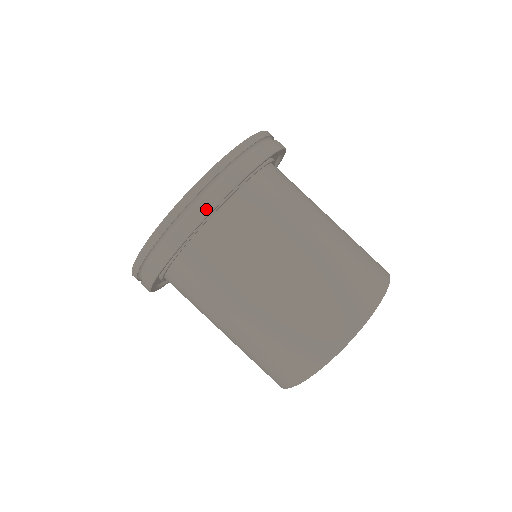
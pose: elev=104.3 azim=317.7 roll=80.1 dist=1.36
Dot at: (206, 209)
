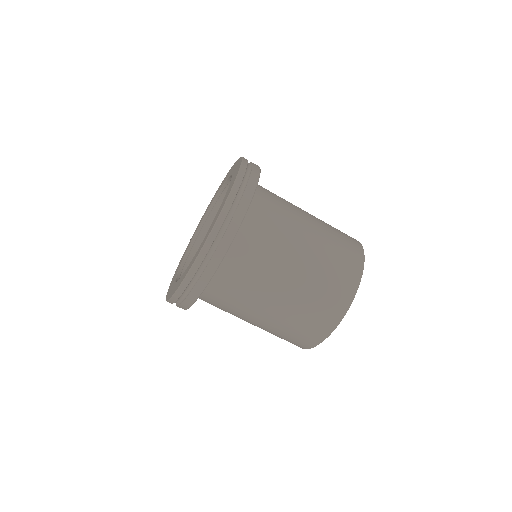
Dot at: (244, 209)
